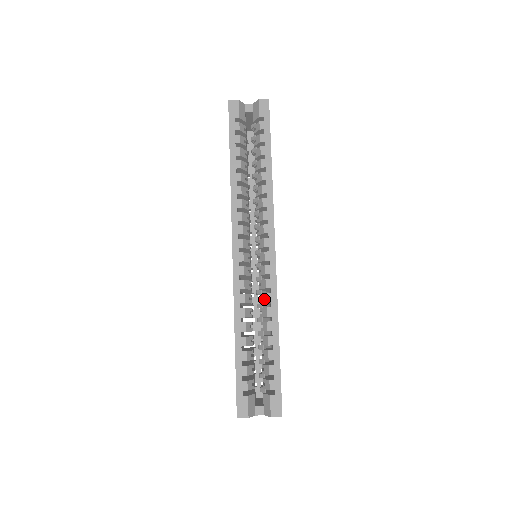
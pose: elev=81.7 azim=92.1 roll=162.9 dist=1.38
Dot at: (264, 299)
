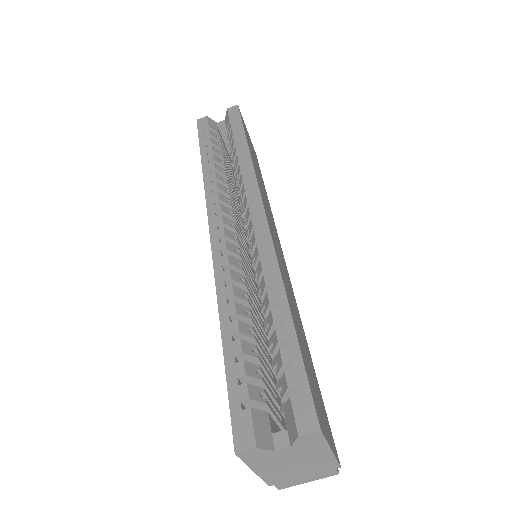
Dot at: (259, 269)
